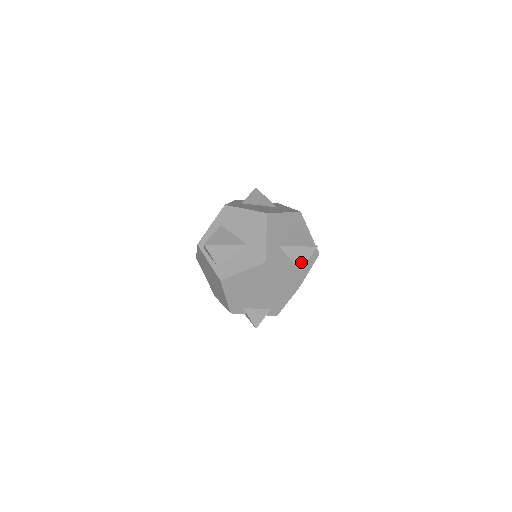
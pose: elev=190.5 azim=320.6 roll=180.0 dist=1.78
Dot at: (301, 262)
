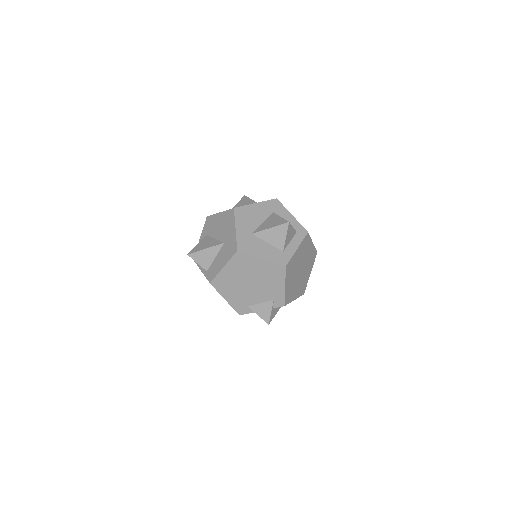
Dot at: (280, 243)
